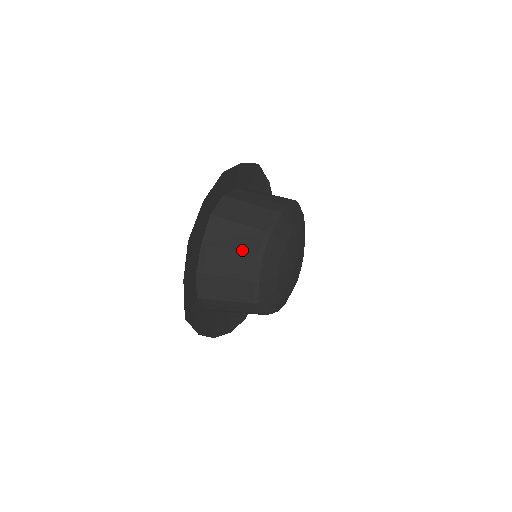
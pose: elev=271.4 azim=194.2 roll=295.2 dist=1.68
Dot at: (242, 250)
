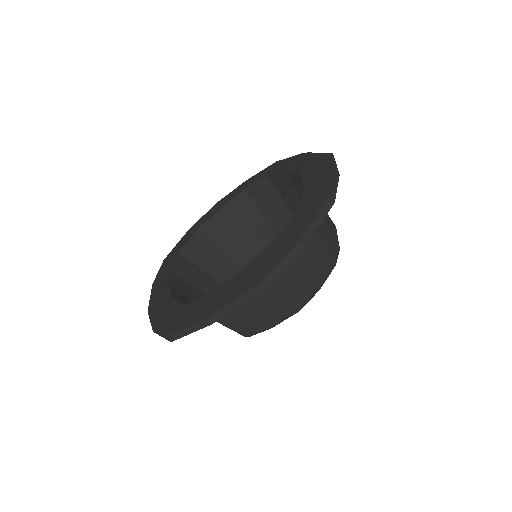
Dot at: (285, 298)
